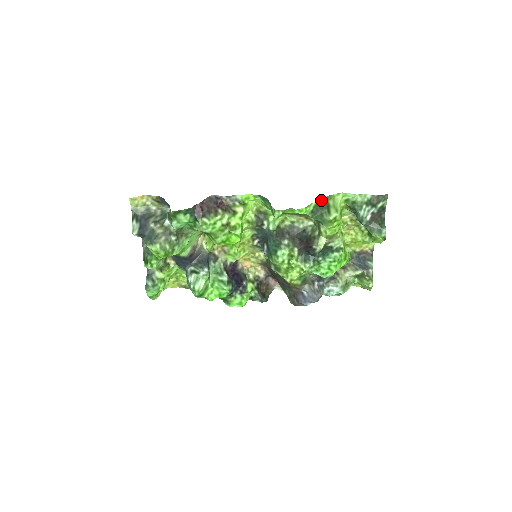
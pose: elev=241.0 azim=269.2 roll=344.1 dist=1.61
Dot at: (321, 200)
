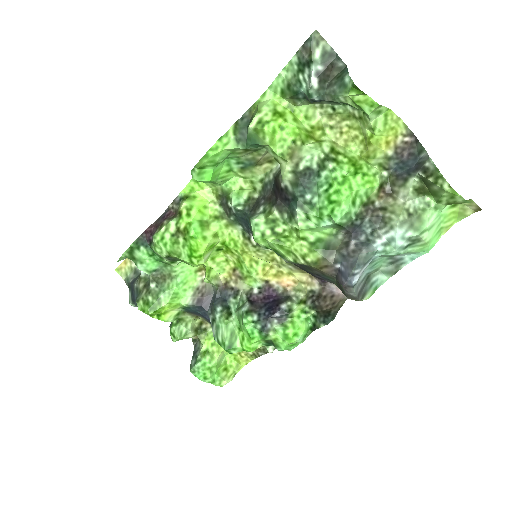
Dot at: (241, 119)
